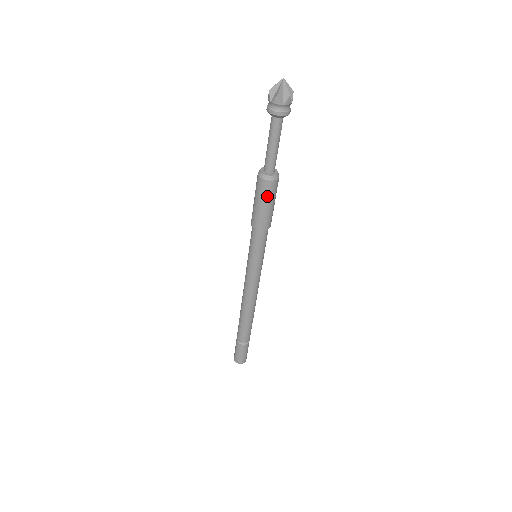
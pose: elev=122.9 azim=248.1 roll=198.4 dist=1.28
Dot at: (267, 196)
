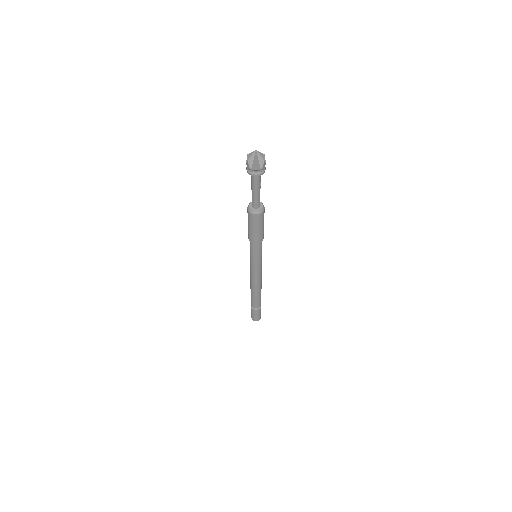
Dot at: (259, 223)
